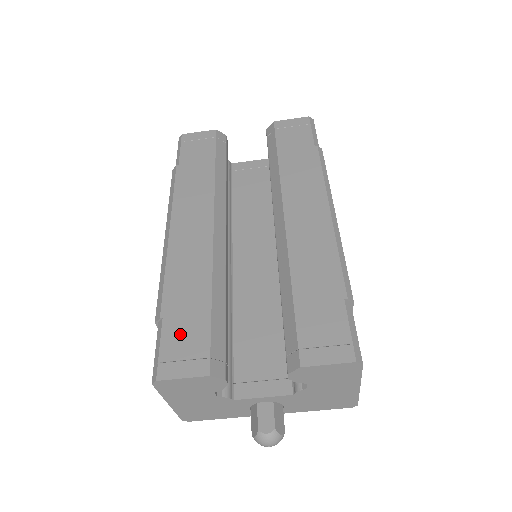
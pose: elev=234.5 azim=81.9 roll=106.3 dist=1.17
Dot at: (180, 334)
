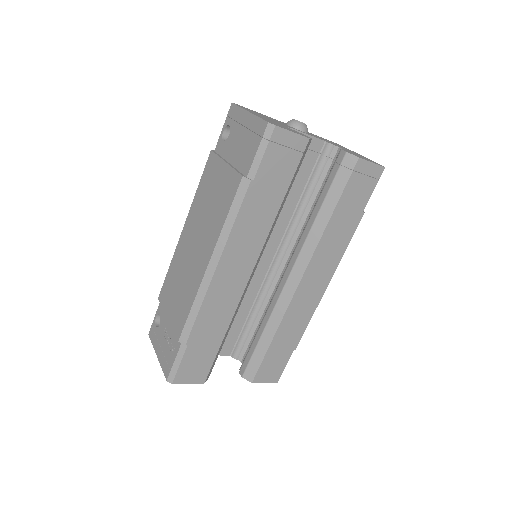
Dot at: (196, 358)
